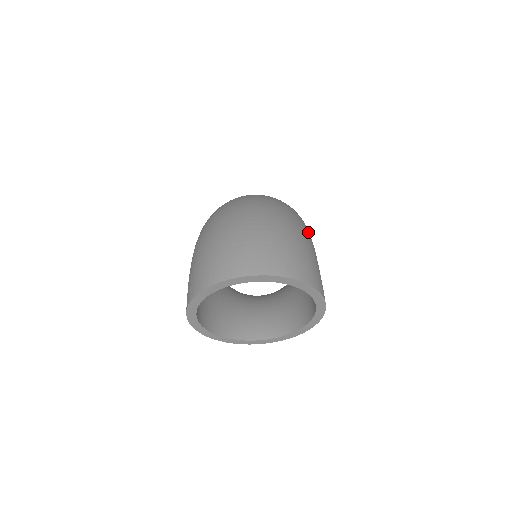
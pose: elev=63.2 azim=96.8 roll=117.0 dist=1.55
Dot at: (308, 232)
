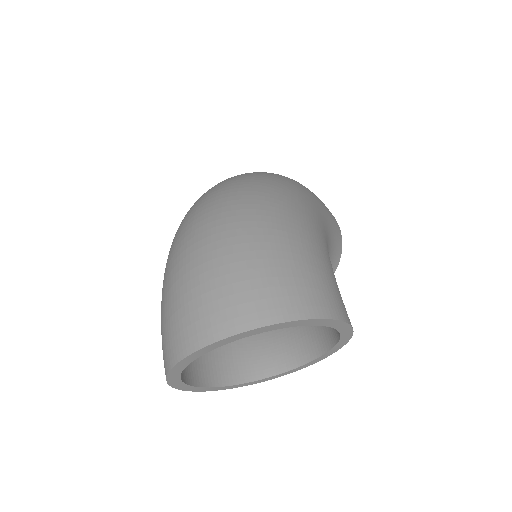
Dot at: (300, 214)
